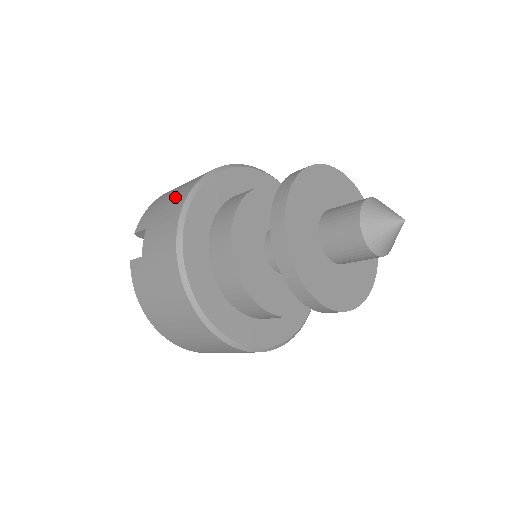
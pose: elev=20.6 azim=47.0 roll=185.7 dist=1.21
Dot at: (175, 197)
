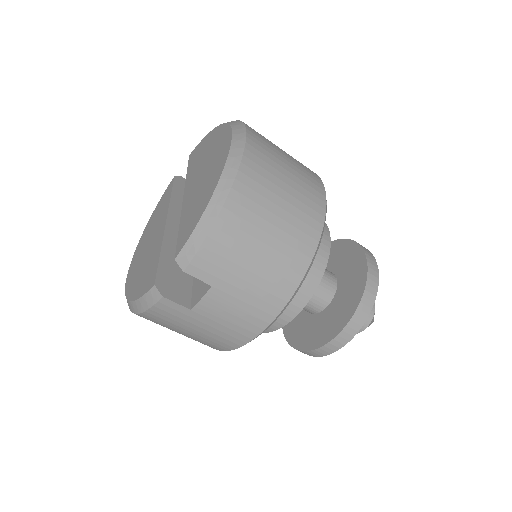
Dot at: (270, 276)
